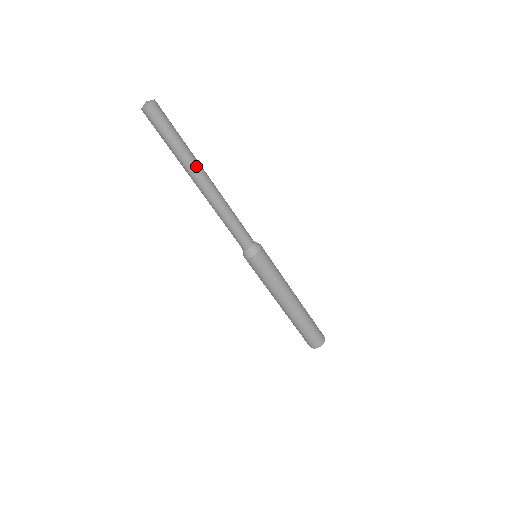
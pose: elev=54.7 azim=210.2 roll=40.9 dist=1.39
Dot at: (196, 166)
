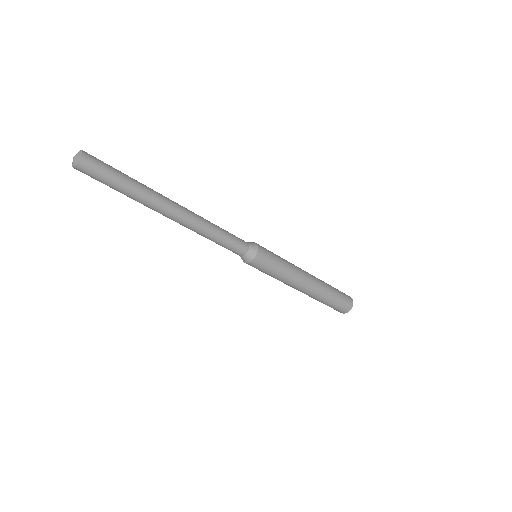
Dot at: (154, 205)
